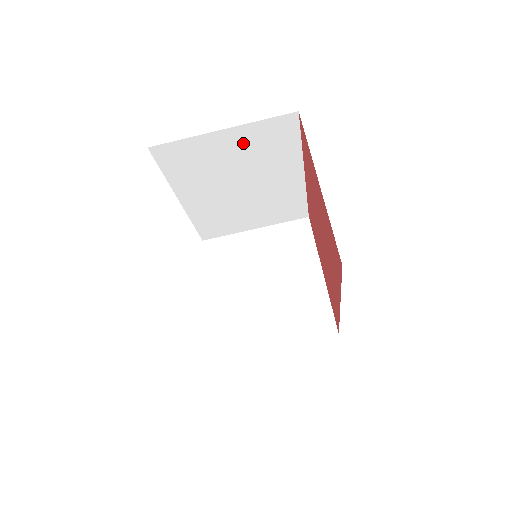
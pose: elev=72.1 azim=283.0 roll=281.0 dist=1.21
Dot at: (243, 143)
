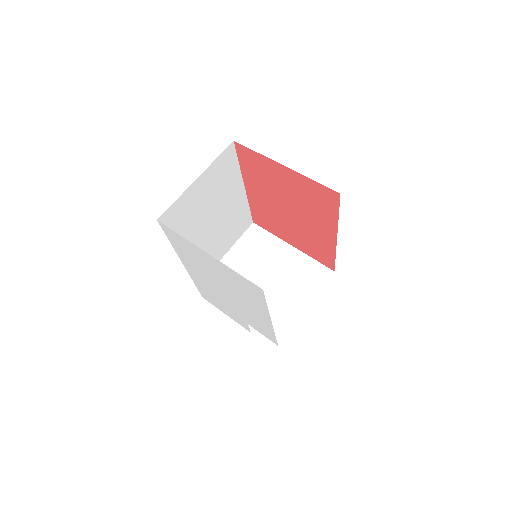
Dot at: (209, 183)
